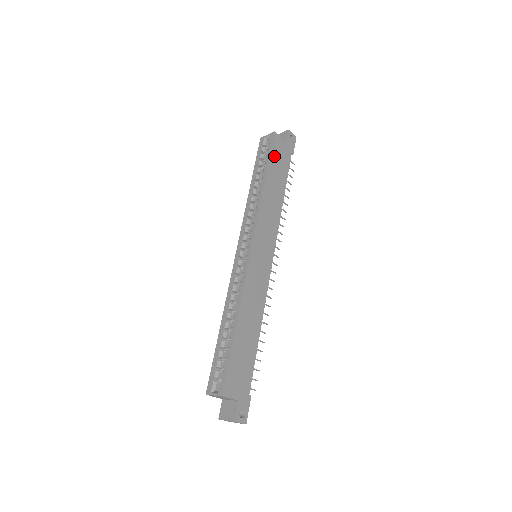
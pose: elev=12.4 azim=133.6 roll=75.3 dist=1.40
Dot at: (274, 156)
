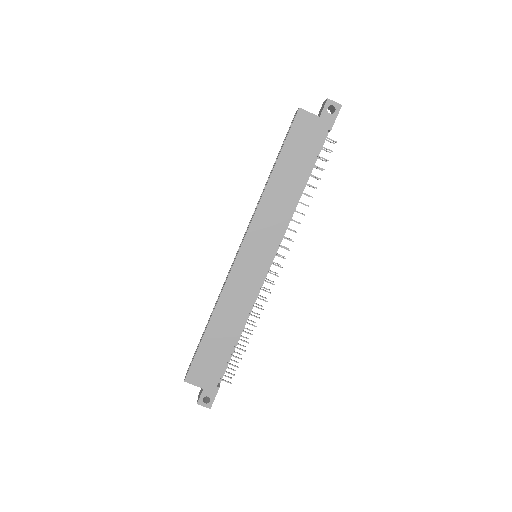
Dot at: (292, 141)
